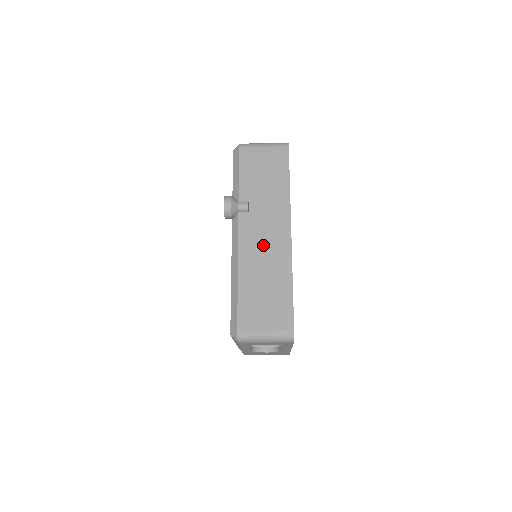
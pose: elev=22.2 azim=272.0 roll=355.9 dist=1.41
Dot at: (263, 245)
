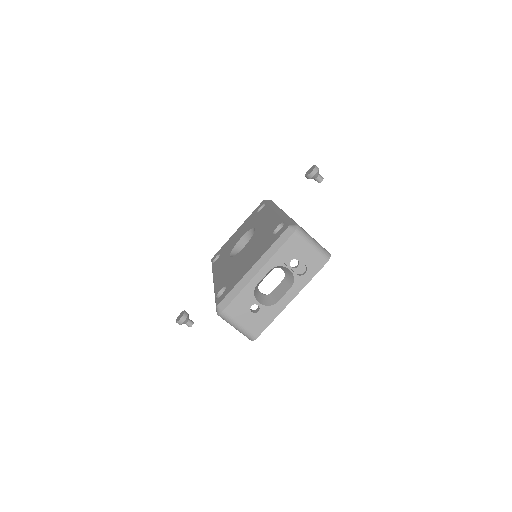
Dot at: occluded
